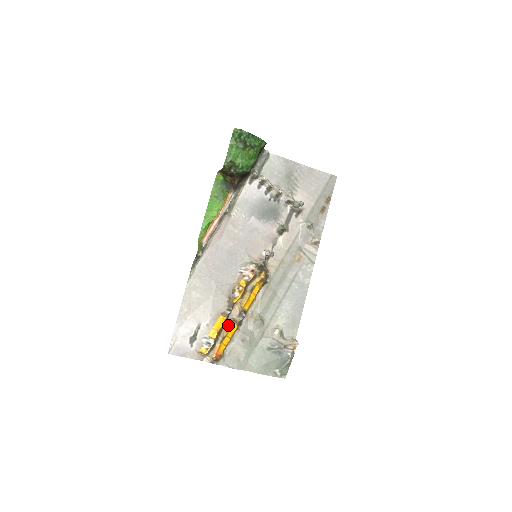
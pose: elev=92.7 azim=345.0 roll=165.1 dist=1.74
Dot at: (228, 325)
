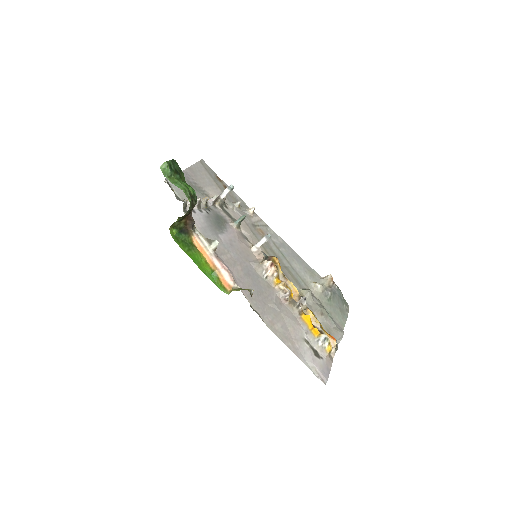
Dot at: (310, 316)
